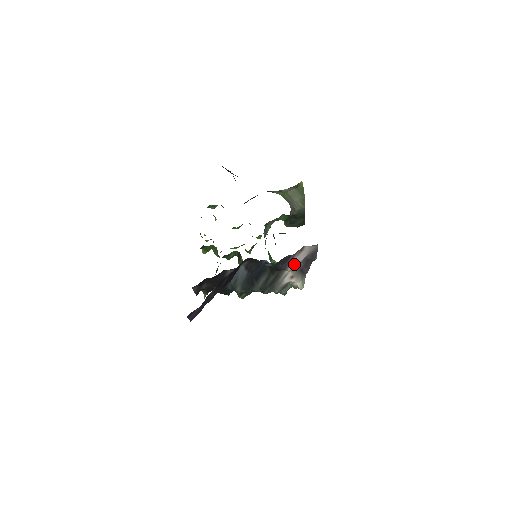
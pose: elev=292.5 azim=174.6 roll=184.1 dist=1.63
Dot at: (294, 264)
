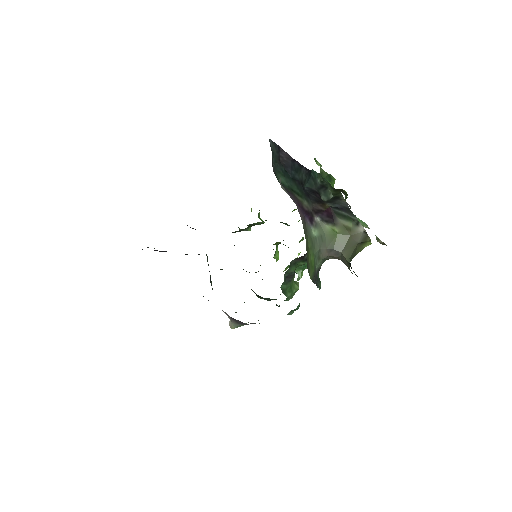
Dot at: occluded
